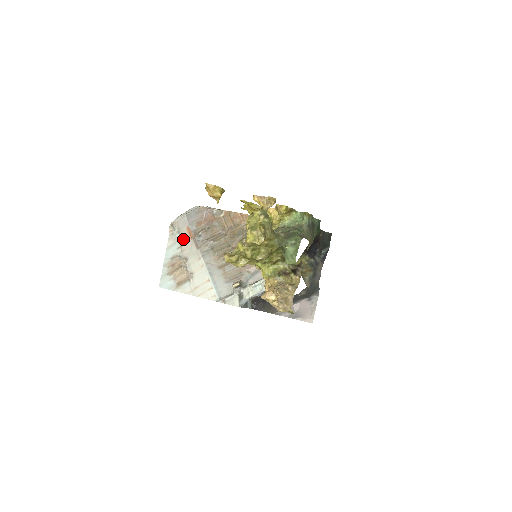
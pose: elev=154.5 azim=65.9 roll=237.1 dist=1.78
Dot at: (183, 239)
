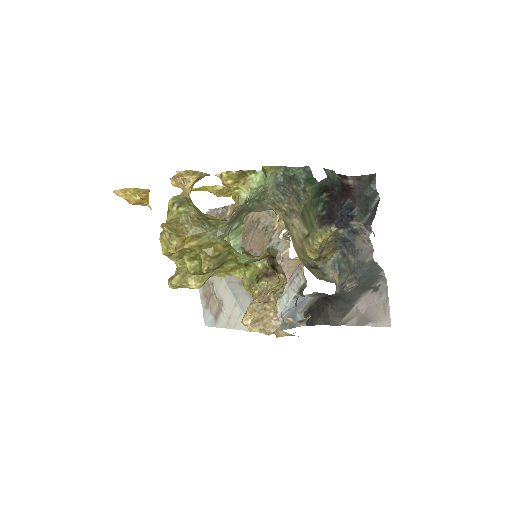
Dot at: occluded
